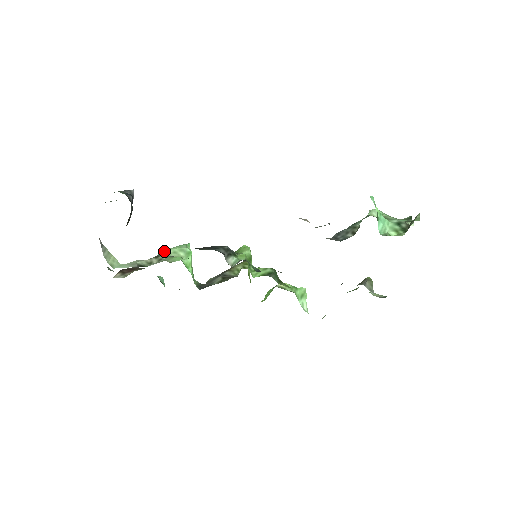
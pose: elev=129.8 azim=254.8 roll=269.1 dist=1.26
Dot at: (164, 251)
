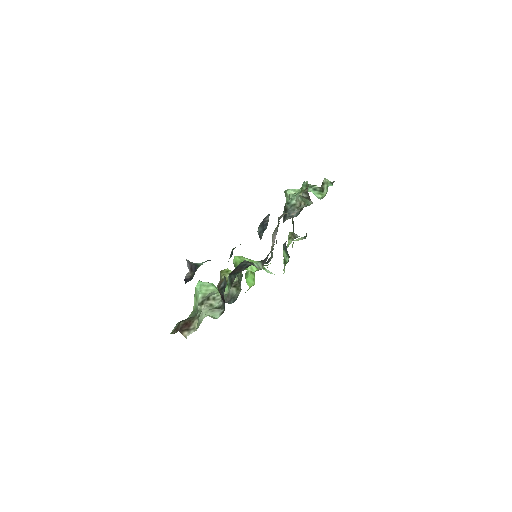
Dot at: (201, 294)
